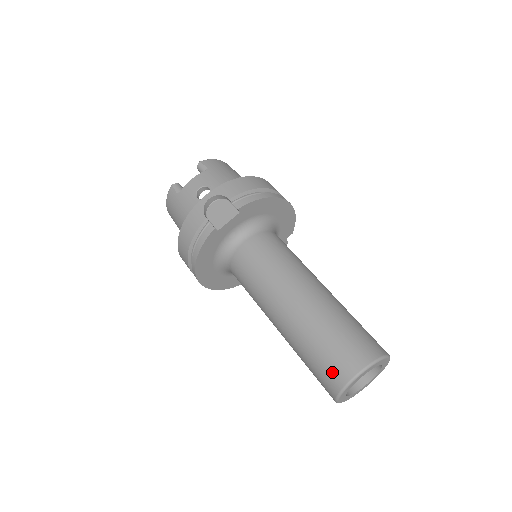
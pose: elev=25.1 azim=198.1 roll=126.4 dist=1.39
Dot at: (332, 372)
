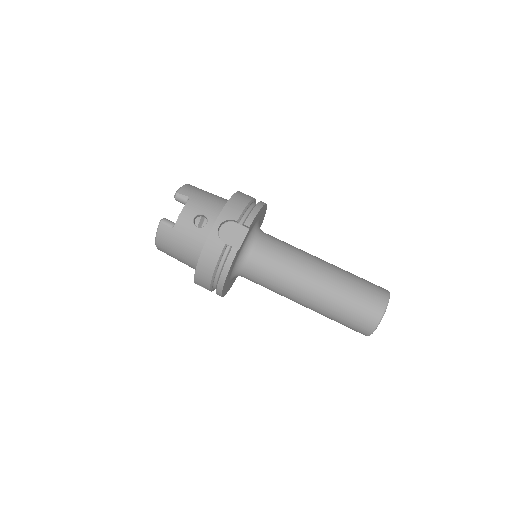
Dot at: (366, 318)
